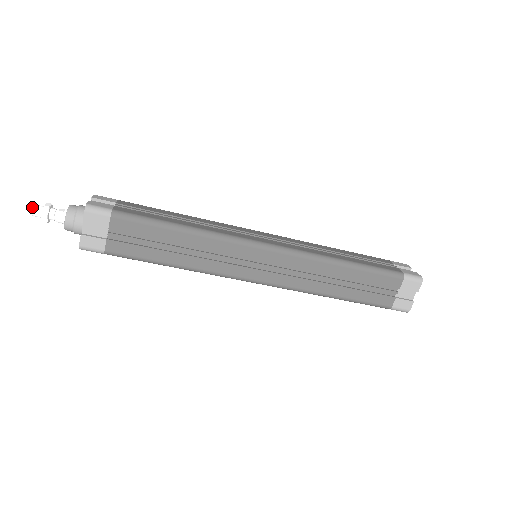
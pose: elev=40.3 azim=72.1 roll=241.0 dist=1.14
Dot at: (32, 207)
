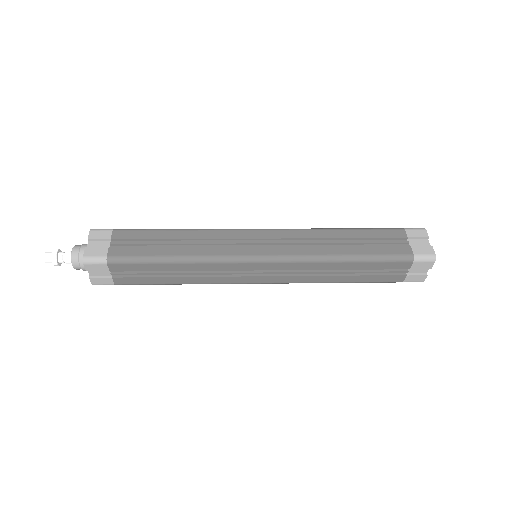
Dot at: occluded
